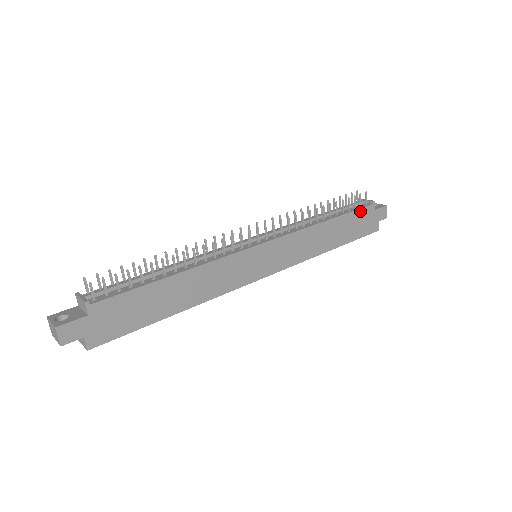
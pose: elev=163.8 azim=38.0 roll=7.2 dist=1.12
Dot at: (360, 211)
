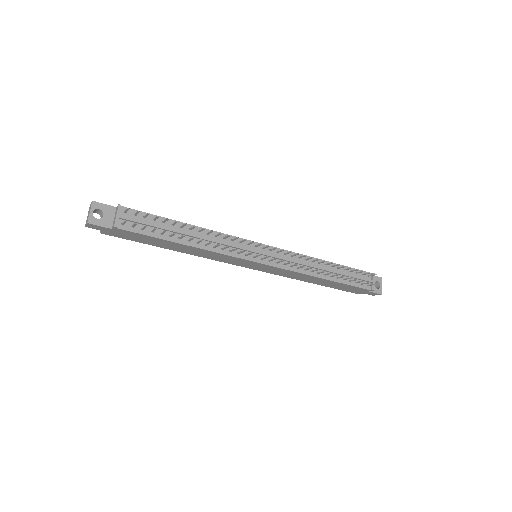
Dot at: (356, 287)
